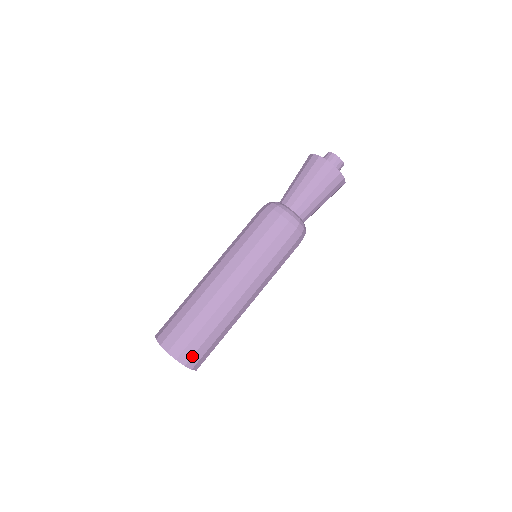
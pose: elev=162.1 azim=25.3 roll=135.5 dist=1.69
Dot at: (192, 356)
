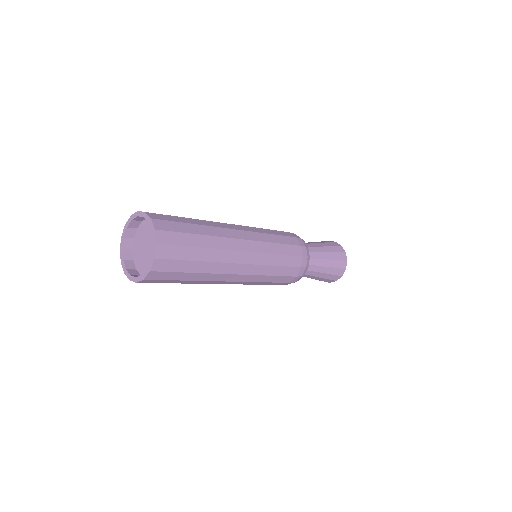
Dot at: (170, 245)
